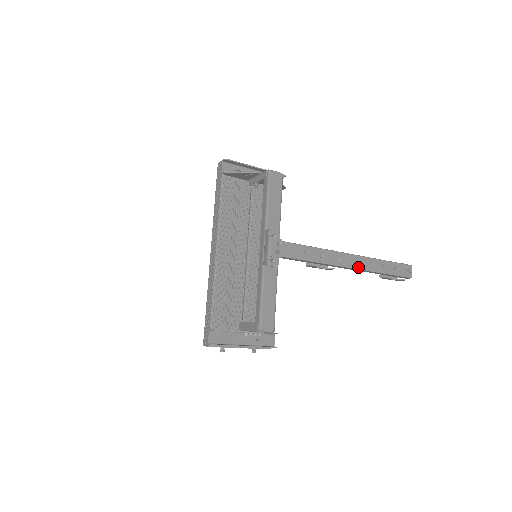
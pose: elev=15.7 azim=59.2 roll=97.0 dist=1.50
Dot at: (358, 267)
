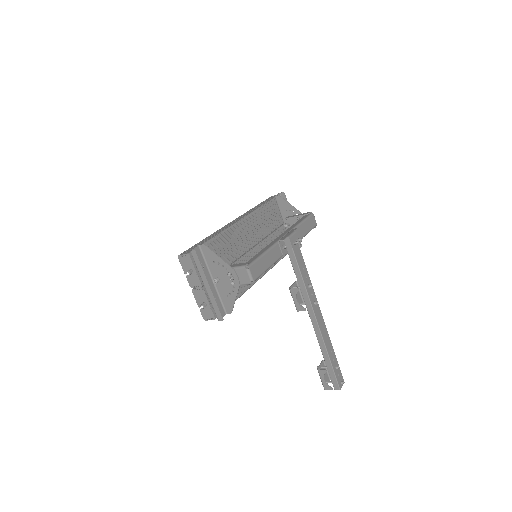
Dot at: (320, 328)
